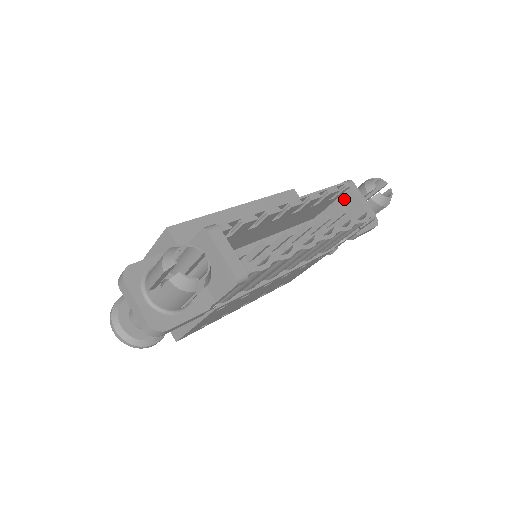
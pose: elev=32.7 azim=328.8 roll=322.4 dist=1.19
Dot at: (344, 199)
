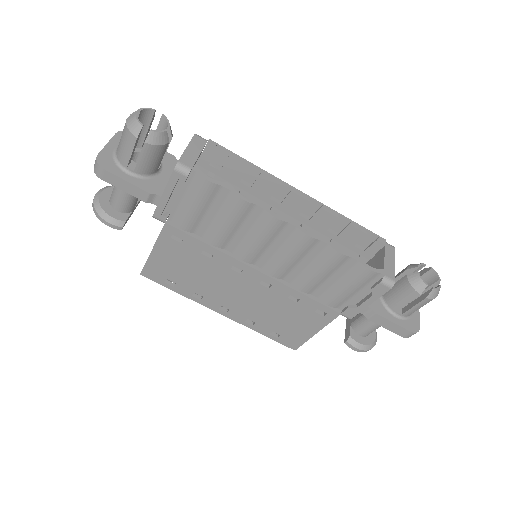
Dot at: (375, 259)
